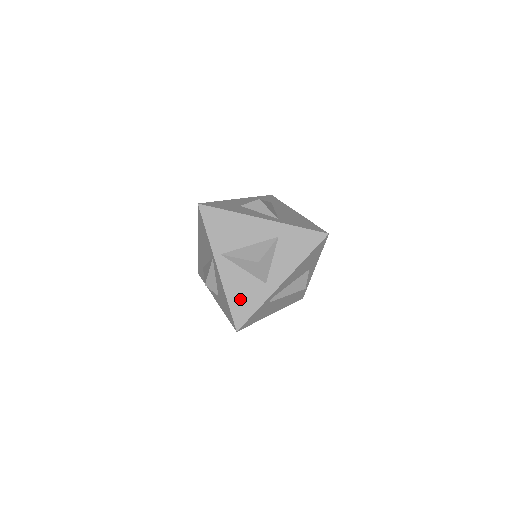
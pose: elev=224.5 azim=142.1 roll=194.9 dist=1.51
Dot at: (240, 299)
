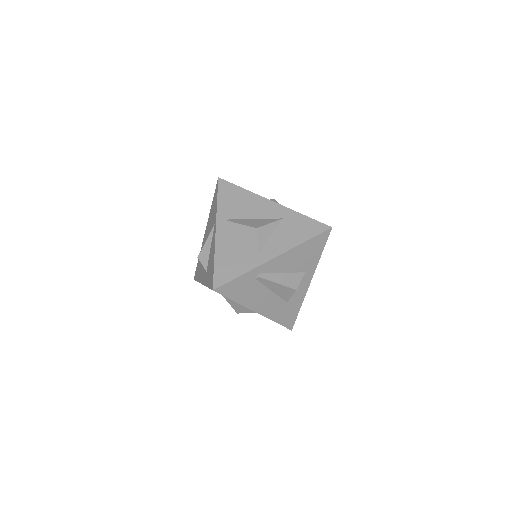
Dot at: (227, 261)
